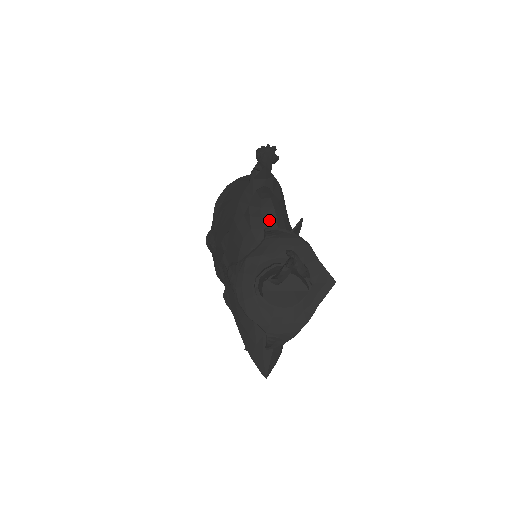
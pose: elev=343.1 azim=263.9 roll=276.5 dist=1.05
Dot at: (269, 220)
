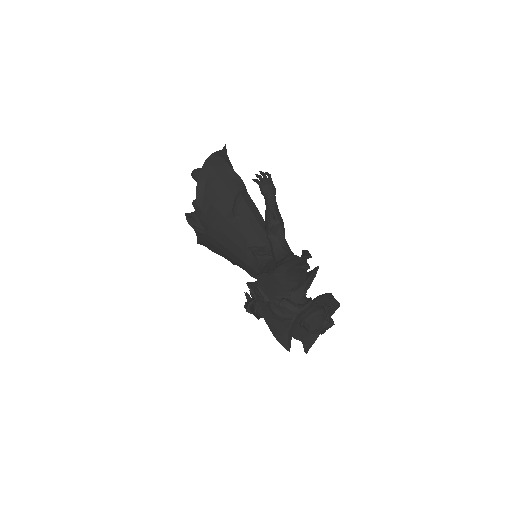
Dot at: (302, 276)
